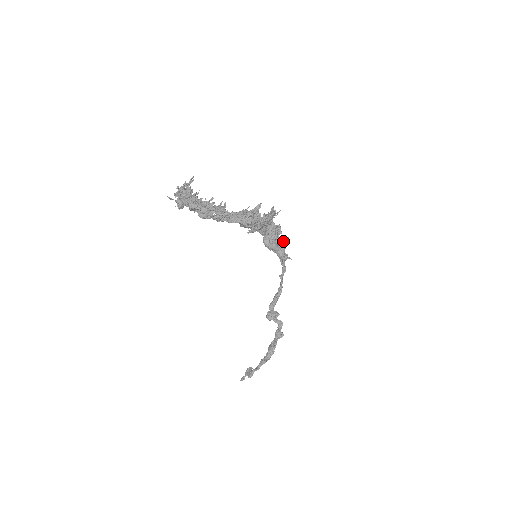
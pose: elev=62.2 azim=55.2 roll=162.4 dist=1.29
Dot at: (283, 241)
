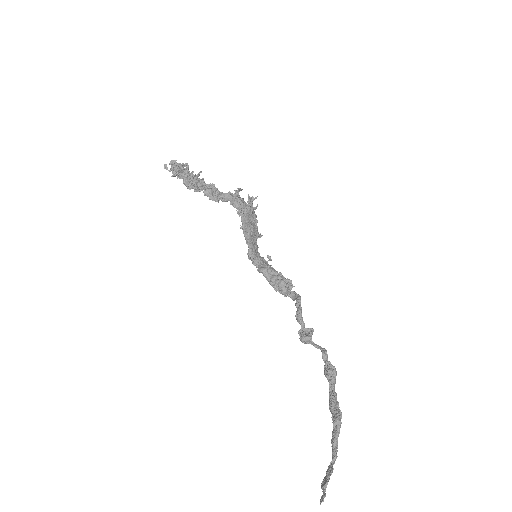
Dot at: occluded
